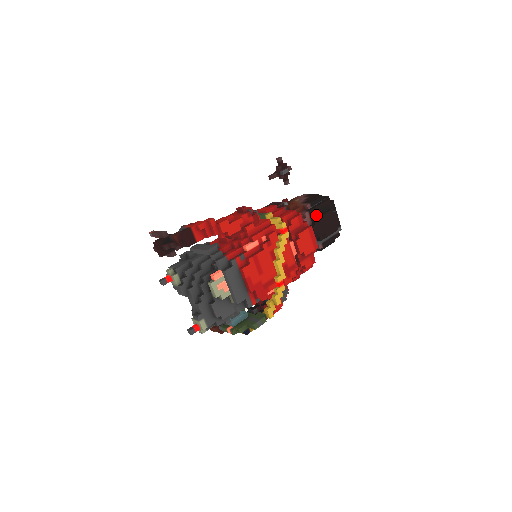
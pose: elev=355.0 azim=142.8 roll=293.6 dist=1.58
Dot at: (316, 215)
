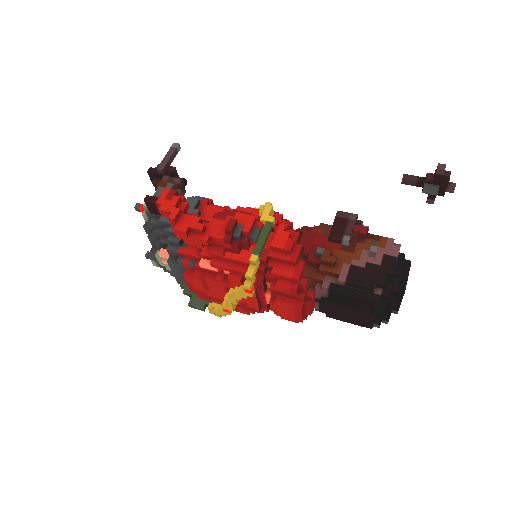
Dot at: (341, 297)
